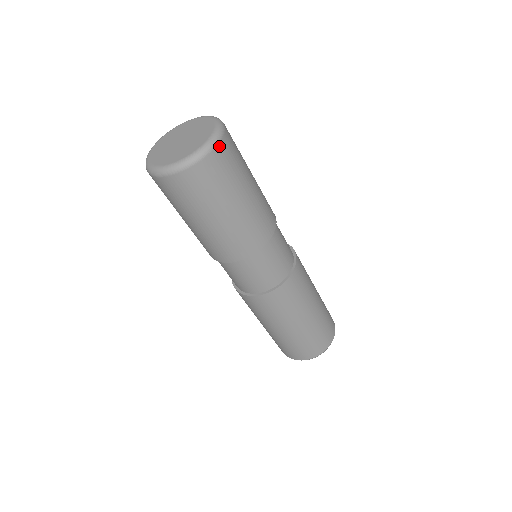
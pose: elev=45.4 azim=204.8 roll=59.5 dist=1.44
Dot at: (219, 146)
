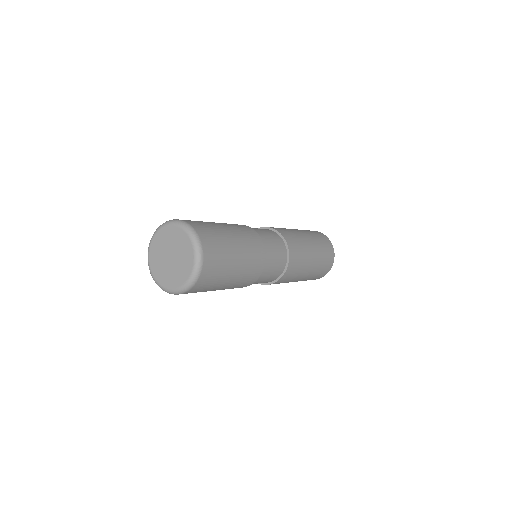
Dot at: (204, 257)
